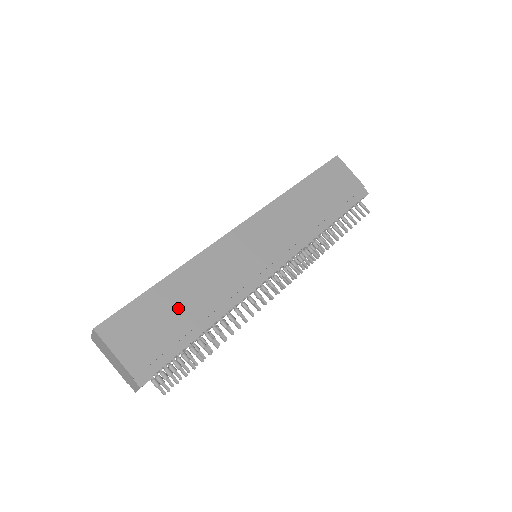
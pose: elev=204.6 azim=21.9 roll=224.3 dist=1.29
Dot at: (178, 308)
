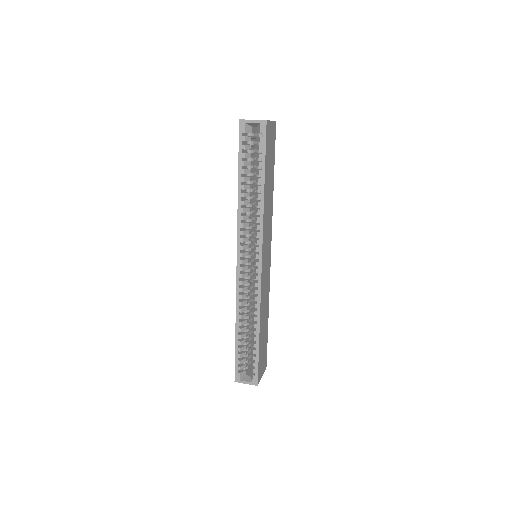
Dot at: (264, 333)
